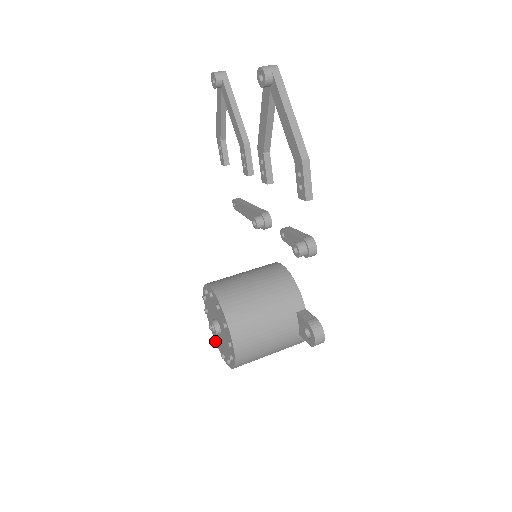
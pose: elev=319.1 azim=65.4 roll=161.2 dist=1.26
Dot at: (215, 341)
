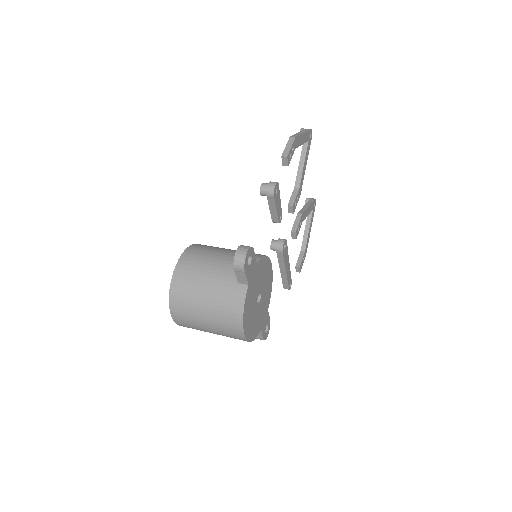
Dot at: occluded
